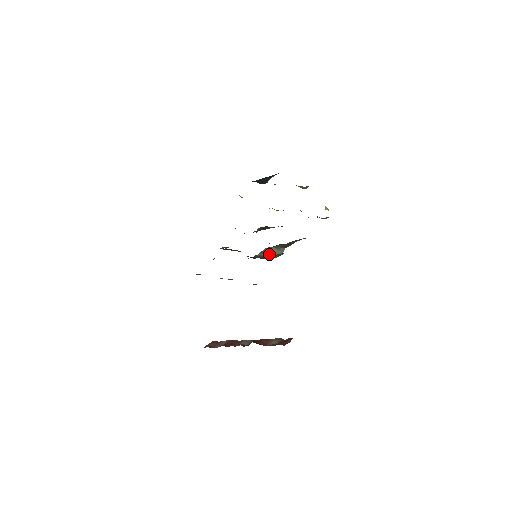
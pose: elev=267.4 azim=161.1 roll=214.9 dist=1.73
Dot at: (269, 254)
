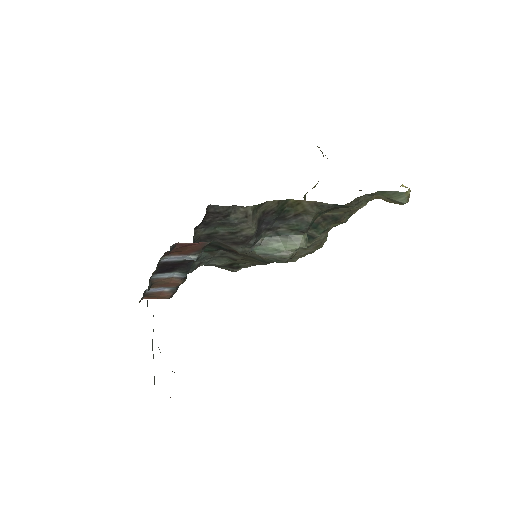
Dot at: (277, 249)
